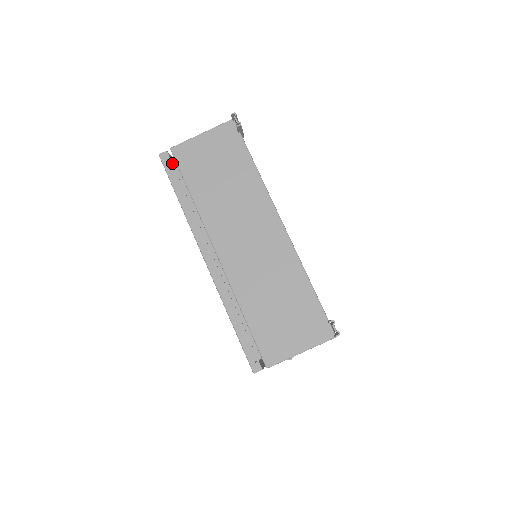
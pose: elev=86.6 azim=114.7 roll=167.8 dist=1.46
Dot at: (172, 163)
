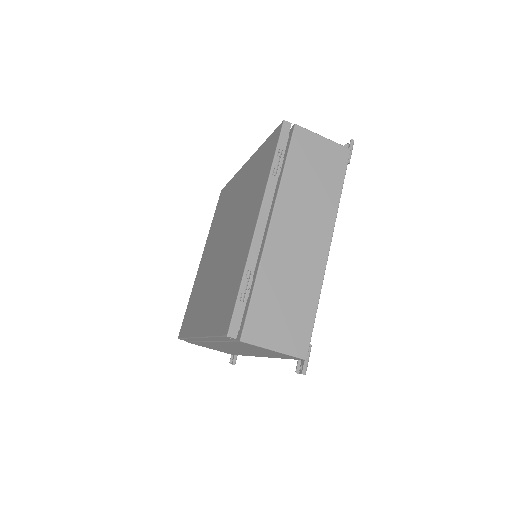
Dot at: occluded
